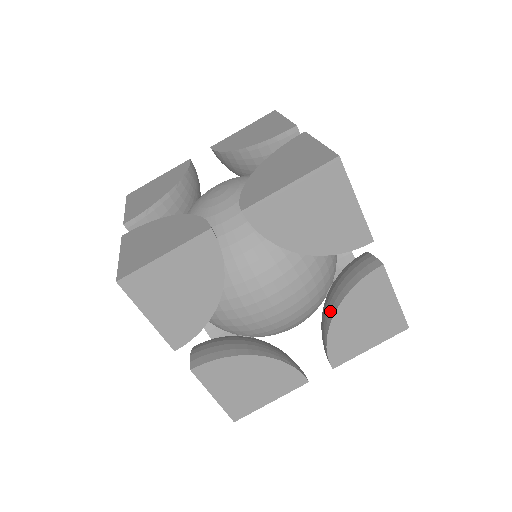
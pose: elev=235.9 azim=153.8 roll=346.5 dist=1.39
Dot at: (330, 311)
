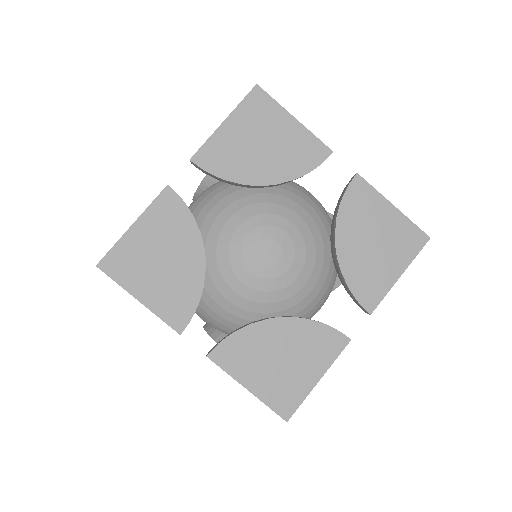
Dot at: occluded
